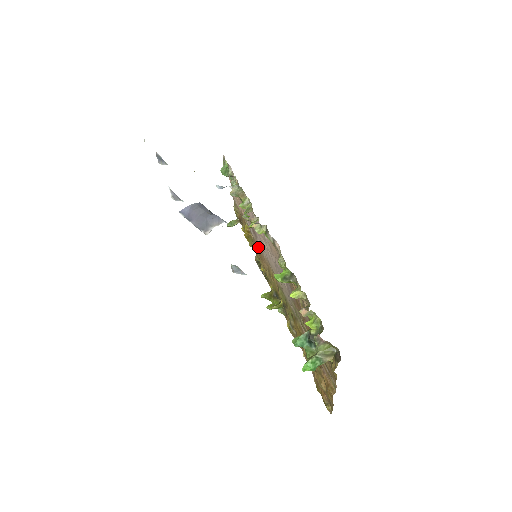
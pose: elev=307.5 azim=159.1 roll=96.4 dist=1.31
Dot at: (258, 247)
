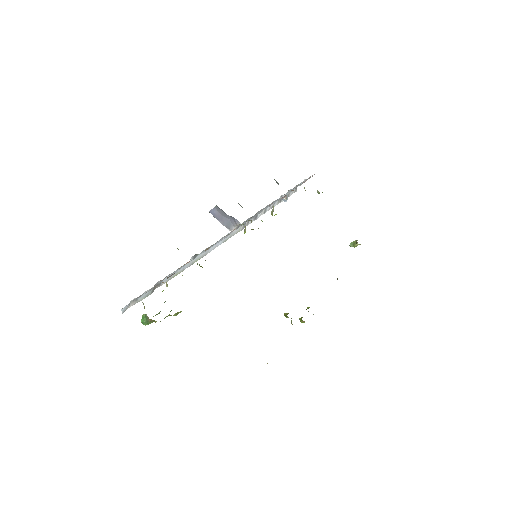
Dot at: occluded
